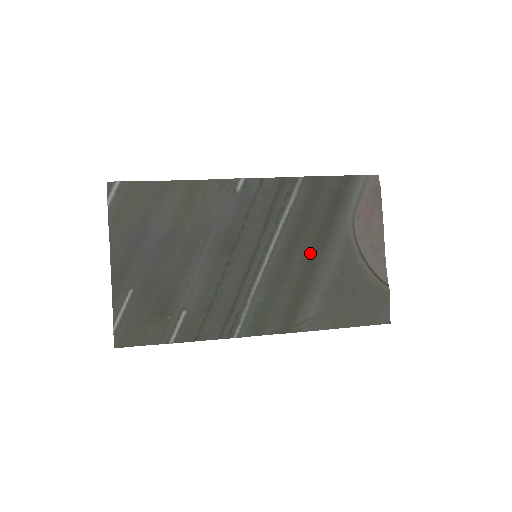
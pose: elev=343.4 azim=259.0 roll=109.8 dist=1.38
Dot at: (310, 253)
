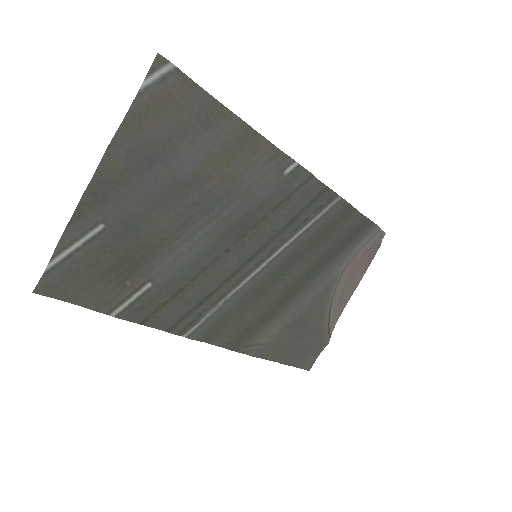
Dot at: (299, 278)
